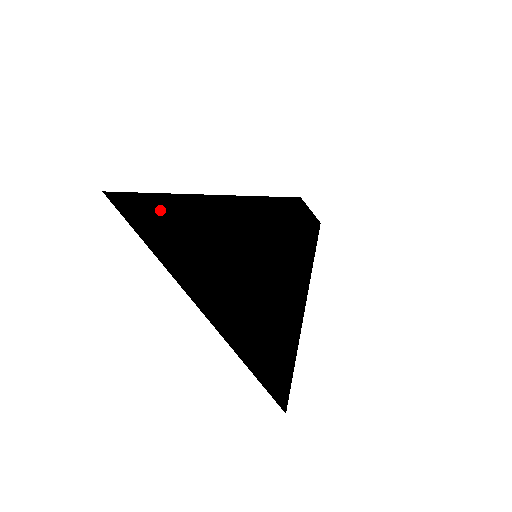
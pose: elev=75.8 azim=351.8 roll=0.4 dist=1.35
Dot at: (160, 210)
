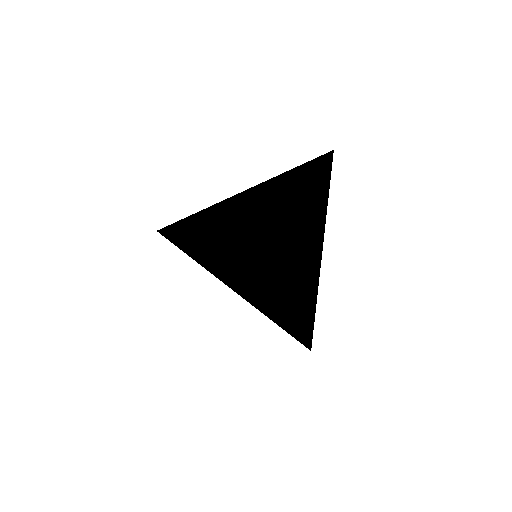
Dot at: occluded
